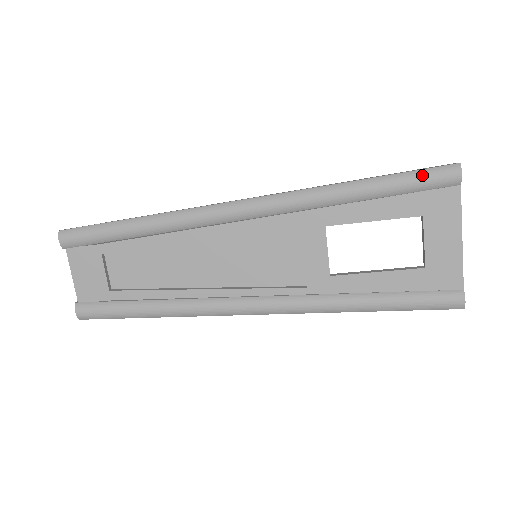
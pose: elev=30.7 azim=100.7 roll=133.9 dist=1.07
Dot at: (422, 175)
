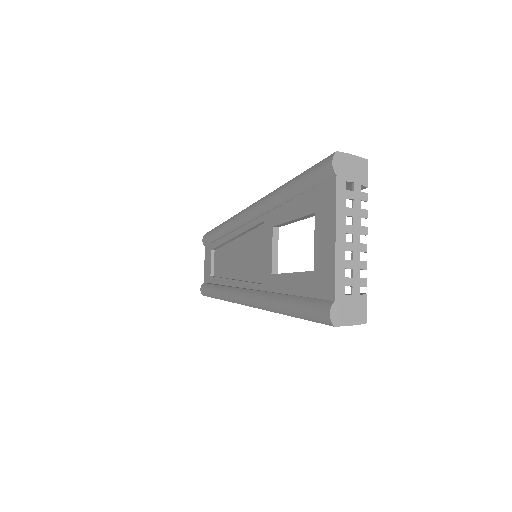
Dot at: (312, 169)
